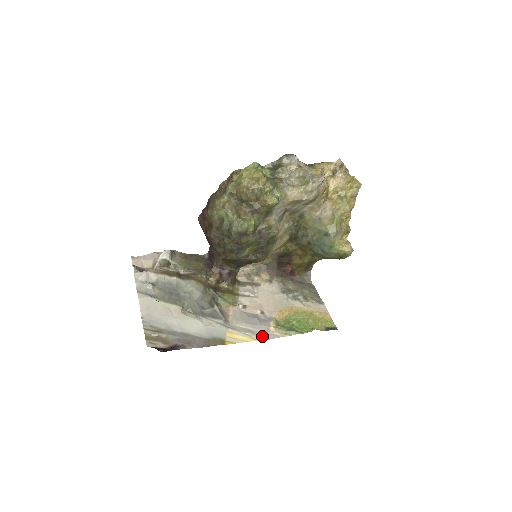
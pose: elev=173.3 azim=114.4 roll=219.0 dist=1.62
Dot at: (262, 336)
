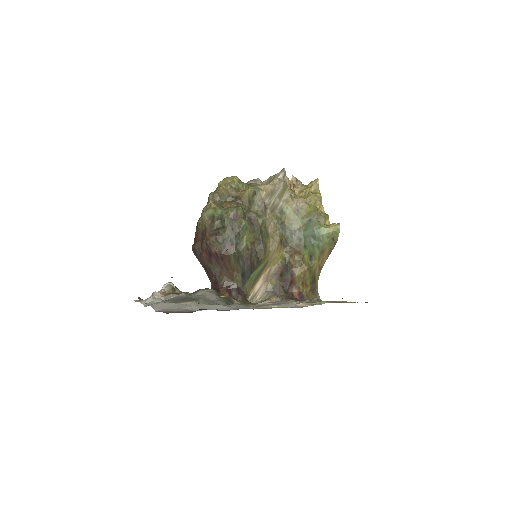
Dot at: (292, 307)
